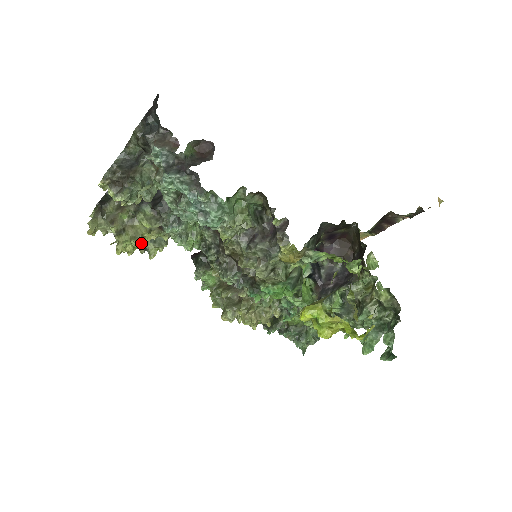
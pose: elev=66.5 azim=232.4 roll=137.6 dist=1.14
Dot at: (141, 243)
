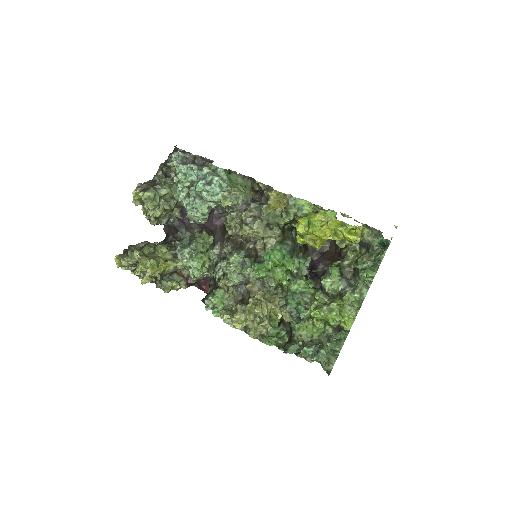
Dot at: (158, 269)
